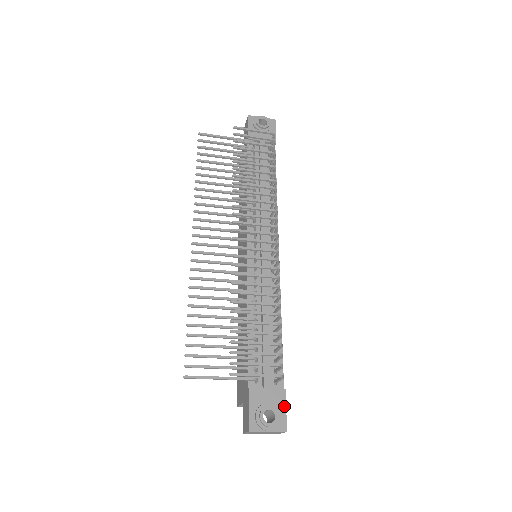
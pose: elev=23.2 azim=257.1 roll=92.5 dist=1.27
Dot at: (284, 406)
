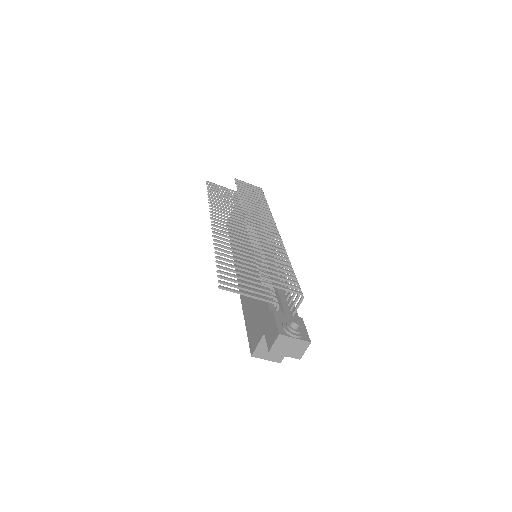
Dot at: (304, 327)
